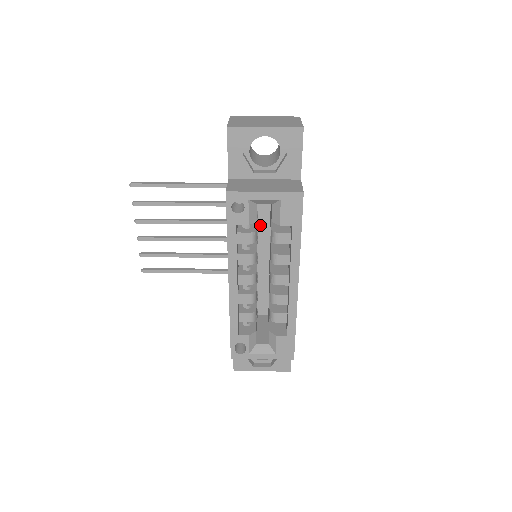
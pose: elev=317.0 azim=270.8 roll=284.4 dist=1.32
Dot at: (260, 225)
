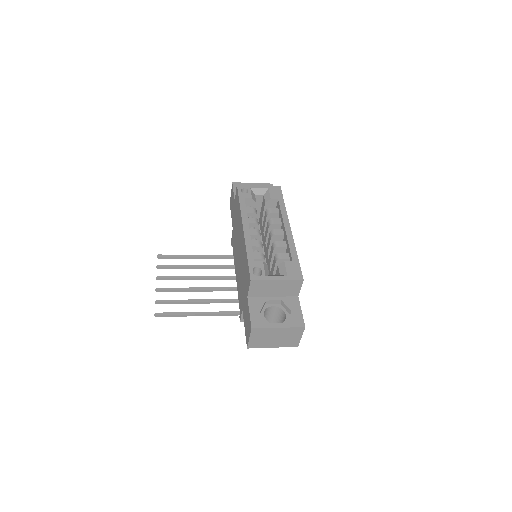
Dot at: occluded
